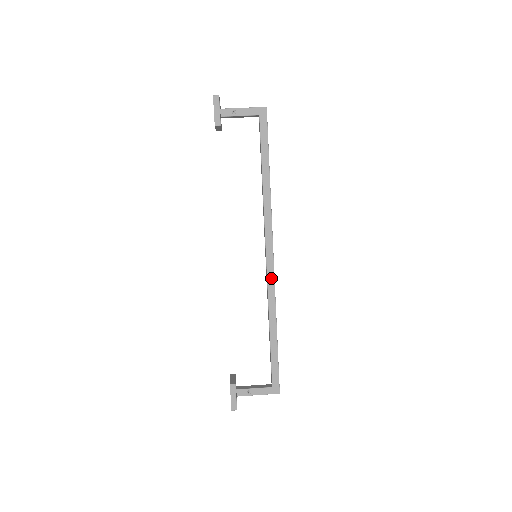
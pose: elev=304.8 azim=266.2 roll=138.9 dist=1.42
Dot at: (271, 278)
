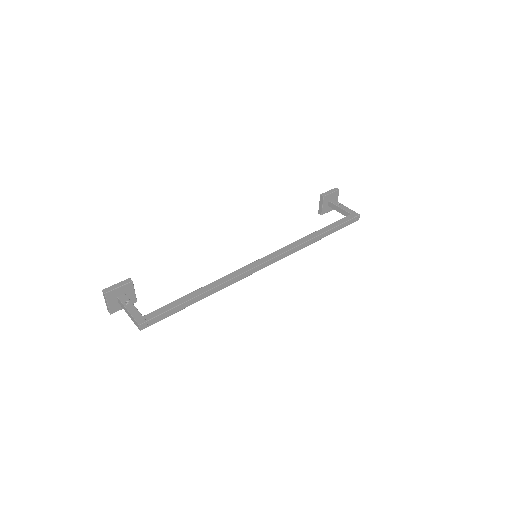
Dot at: (247, 268)
